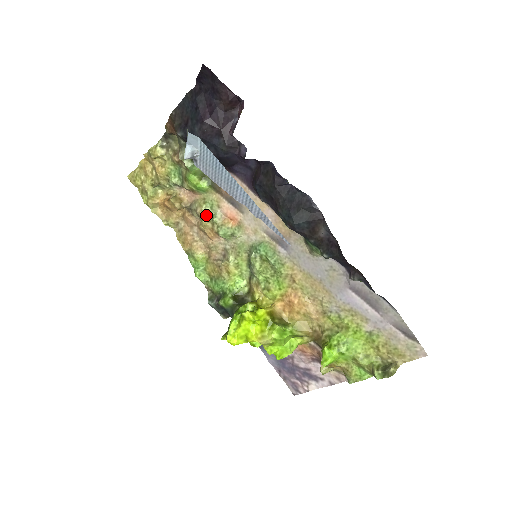
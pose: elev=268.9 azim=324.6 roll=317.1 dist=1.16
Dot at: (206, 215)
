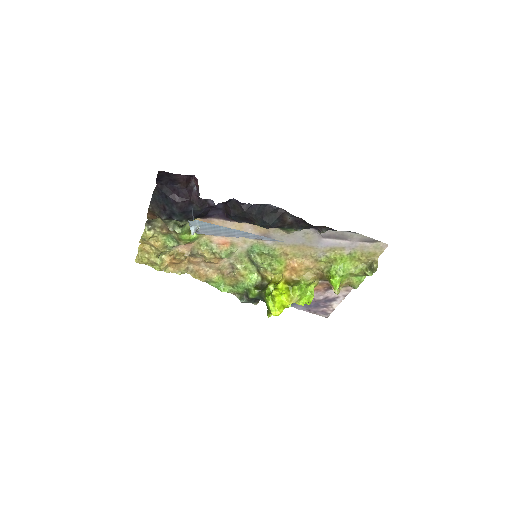
Dot at: (206, 252)
